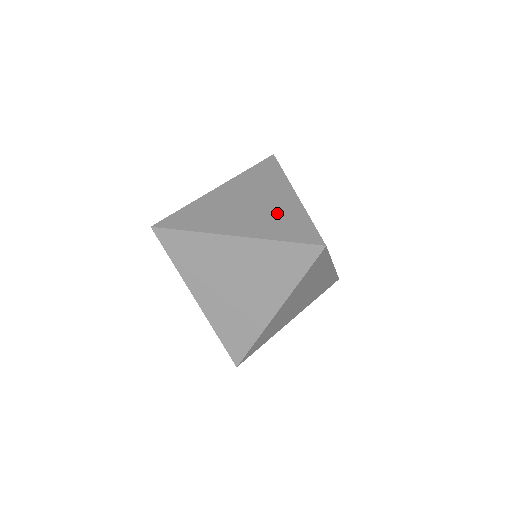
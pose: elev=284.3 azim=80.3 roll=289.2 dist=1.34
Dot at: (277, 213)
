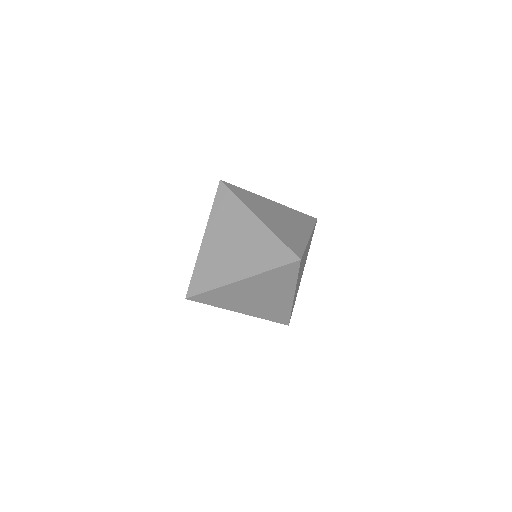
Dot at: (291, 232)
